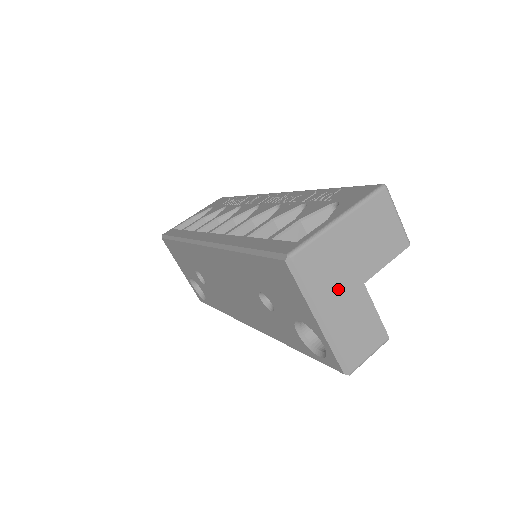
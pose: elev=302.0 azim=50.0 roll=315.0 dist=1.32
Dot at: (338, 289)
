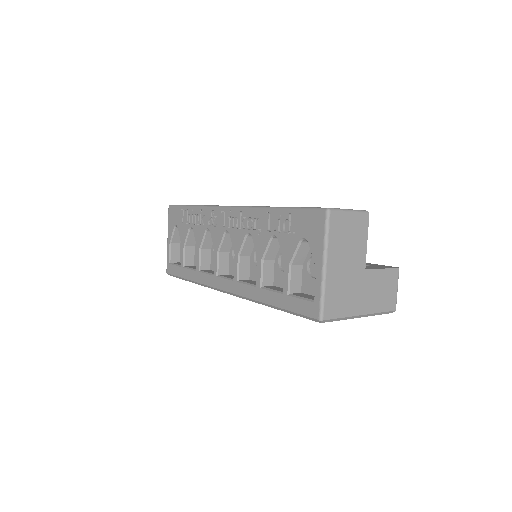
Dot at: (356, 293)
